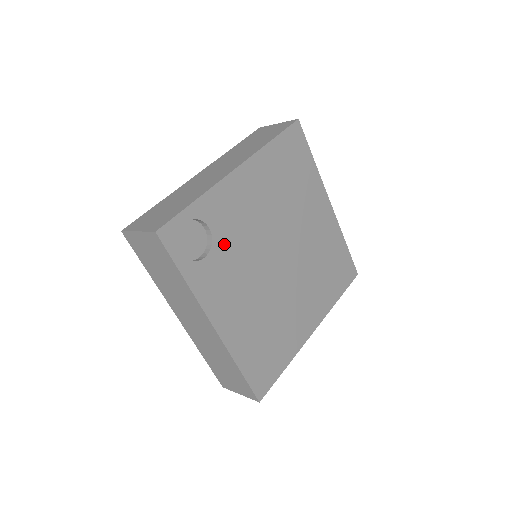
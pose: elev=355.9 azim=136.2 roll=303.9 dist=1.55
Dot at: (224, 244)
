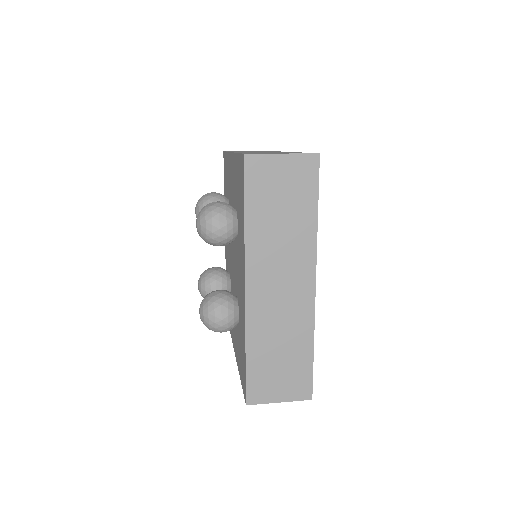
Dot at: occluded
